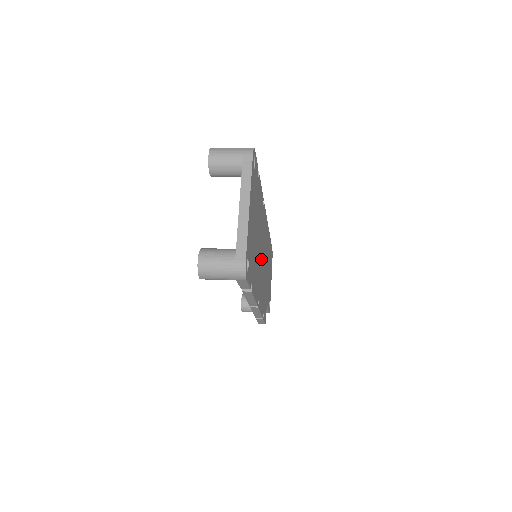
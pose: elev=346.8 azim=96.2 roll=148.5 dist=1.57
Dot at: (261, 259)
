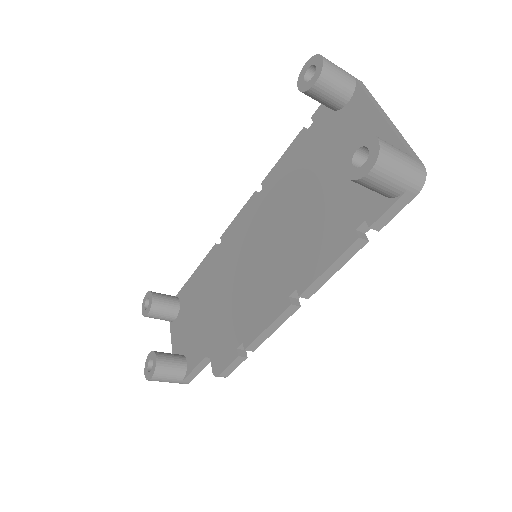
Dot at: occluded
